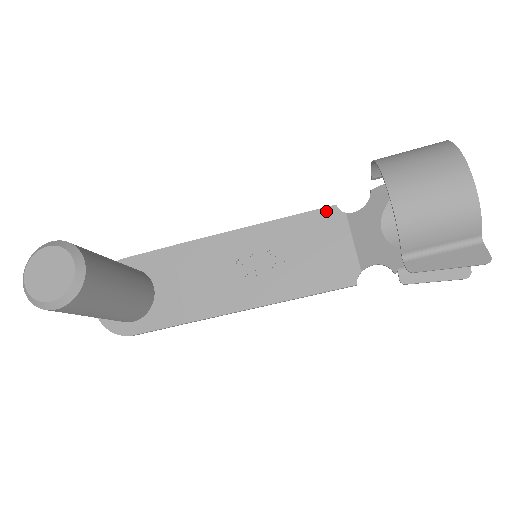
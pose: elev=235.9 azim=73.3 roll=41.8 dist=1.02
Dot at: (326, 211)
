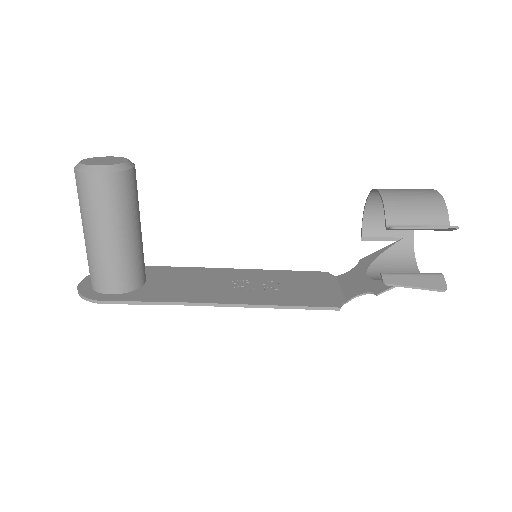
Dot at: (319, 273)
